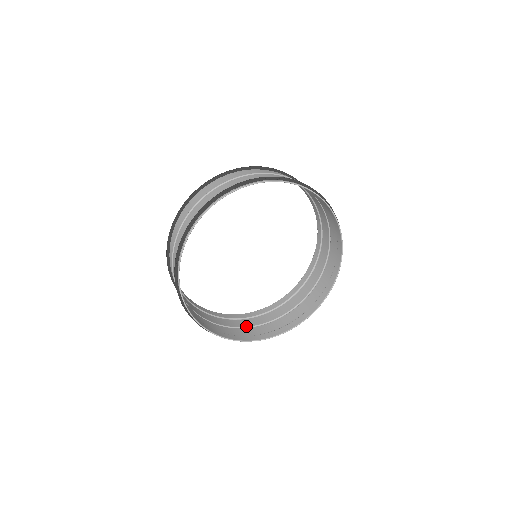
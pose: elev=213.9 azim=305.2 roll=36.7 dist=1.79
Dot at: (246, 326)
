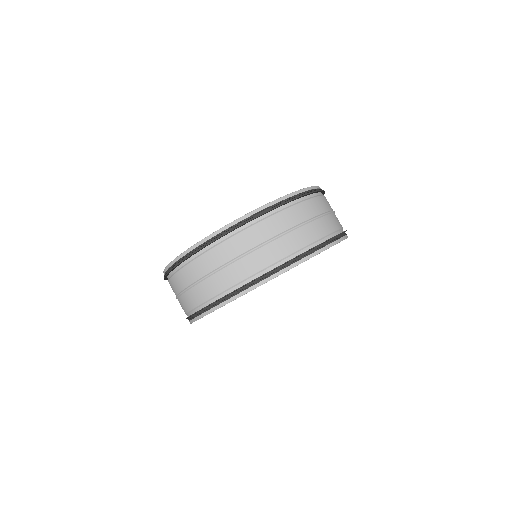
Dot at: occluded
